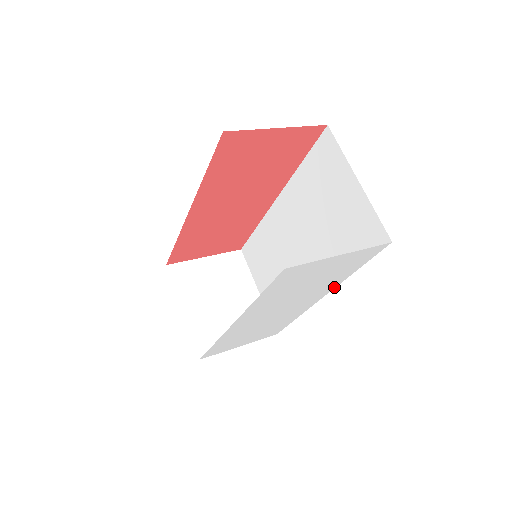
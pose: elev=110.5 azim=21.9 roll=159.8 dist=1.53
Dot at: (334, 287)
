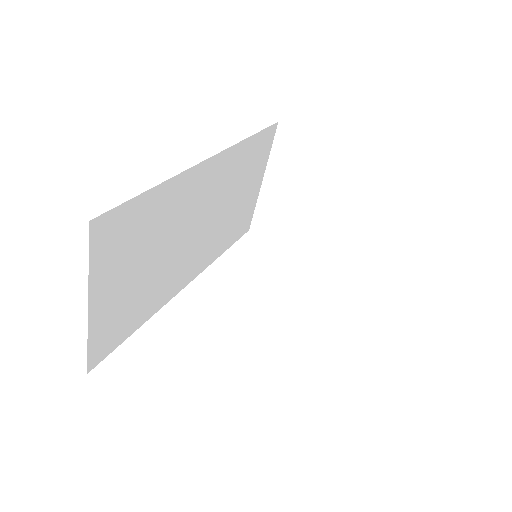
Dot at: occluded
